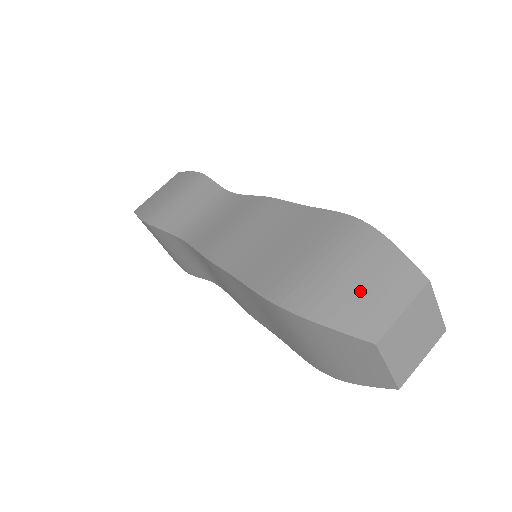
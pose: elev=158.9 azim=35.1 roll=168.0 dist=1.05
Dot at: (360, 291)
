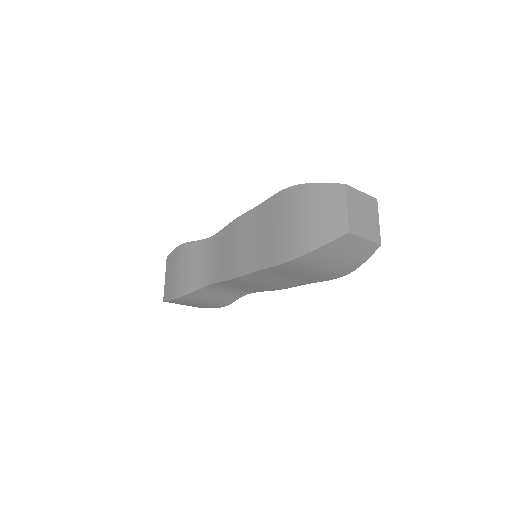
Dot at: occluded
